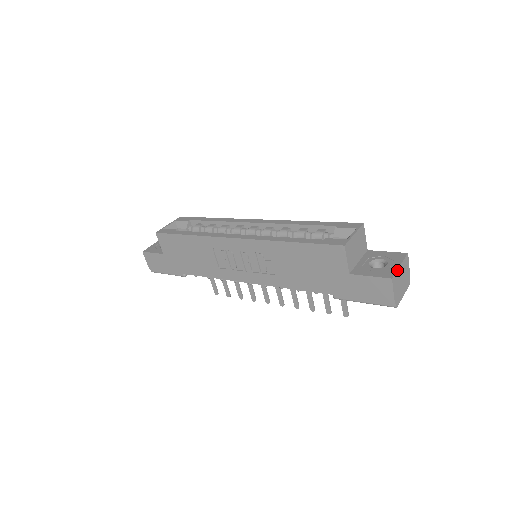
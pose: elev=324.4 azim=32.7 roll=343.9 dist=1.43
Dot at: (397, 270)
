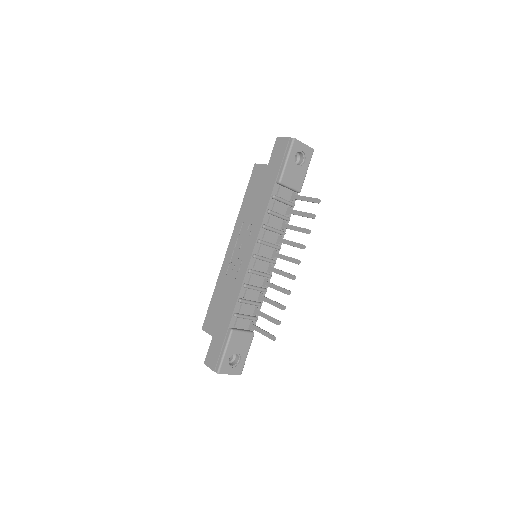
Dot at: occluded
